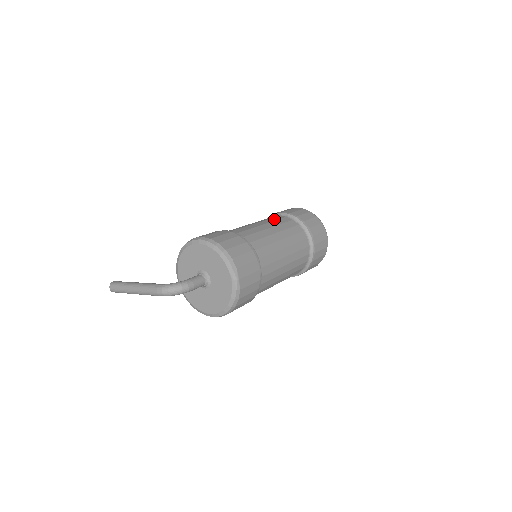
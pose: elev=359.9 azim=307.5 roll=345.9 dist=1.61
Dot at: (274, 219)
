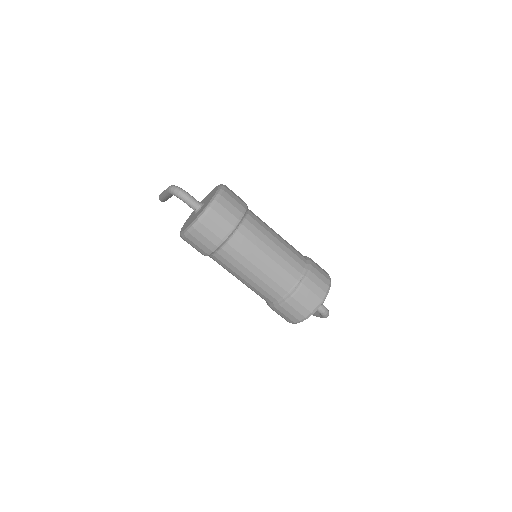
Dot at: (292, 246)
